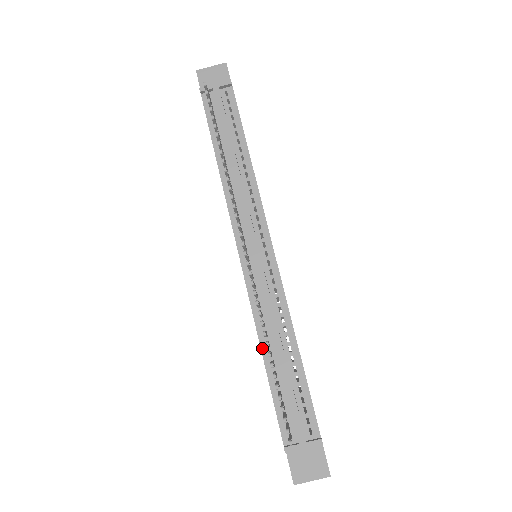
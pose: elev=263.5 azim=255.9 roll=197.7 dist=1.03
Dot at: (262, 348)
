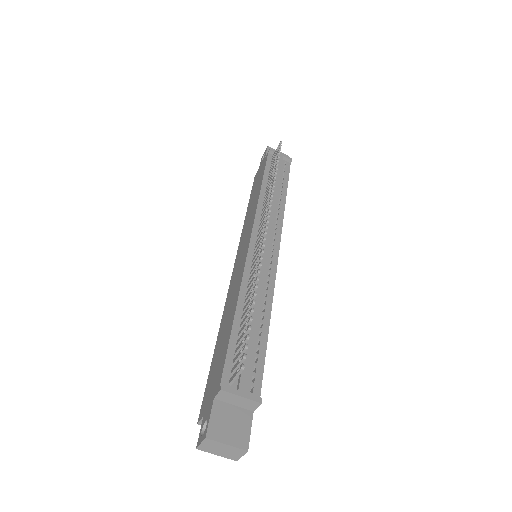
Dot at: (239, 302)
